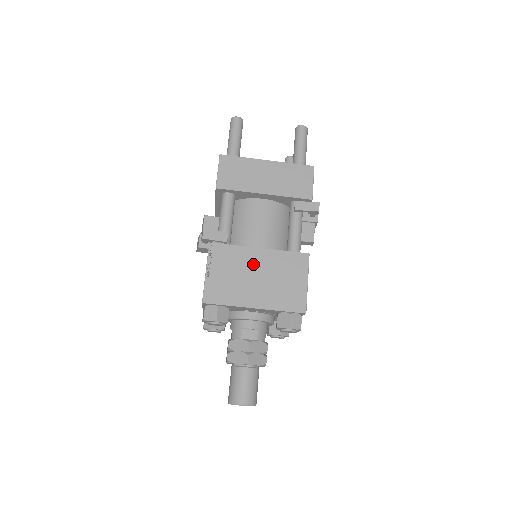
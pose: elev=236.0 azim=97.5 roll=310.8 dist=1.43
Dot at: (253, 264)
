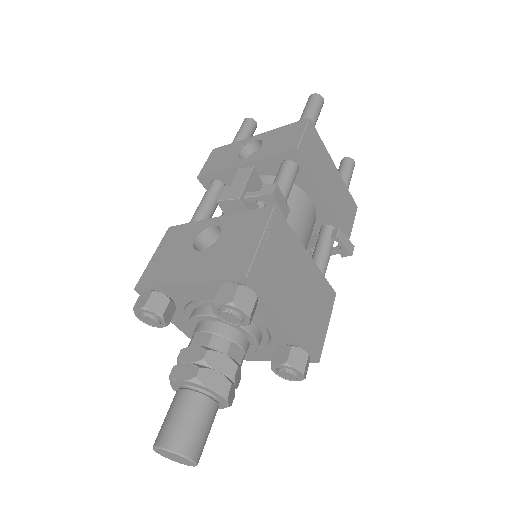
Dot at: (300, 267)
